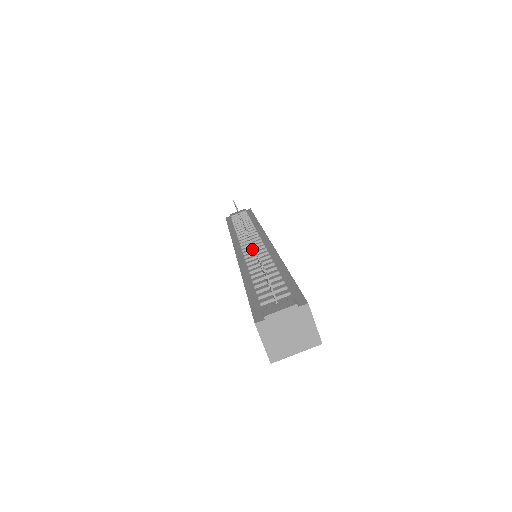
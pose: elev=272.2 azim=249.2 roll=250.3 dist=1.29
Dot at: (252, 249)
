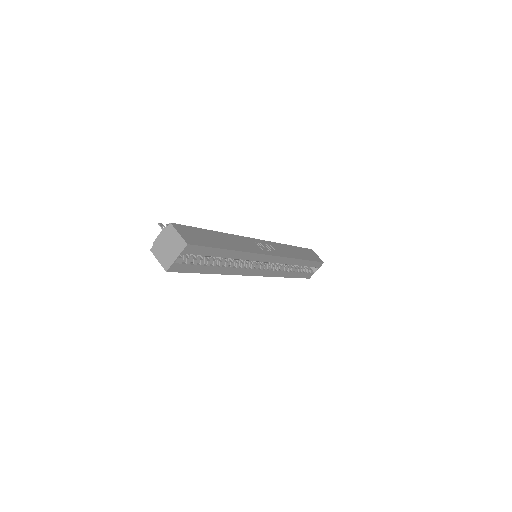
Dot at: occluded
